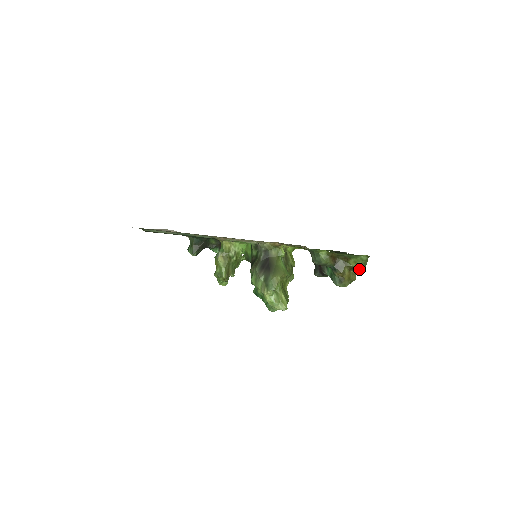
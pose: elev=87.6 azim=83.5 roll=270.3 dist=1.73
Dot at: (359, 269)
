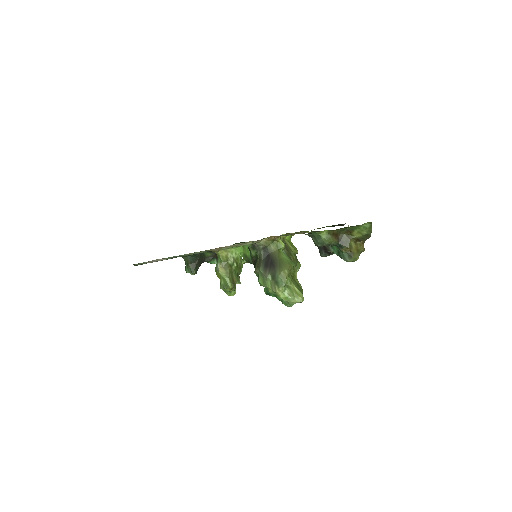
Dot at: (365, 238)
